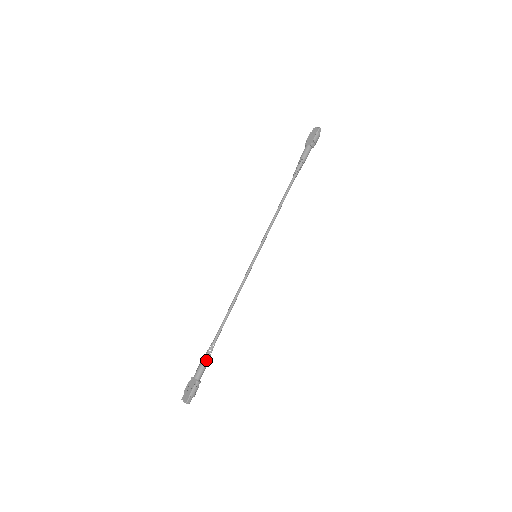
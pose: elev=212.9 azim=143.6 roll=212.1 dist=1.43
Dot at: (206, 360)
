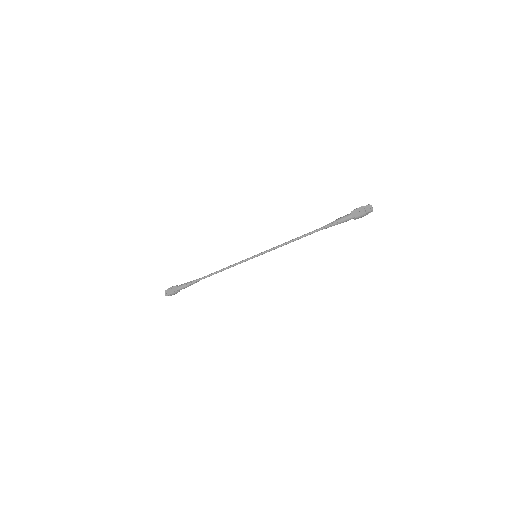
Dot at: (188, 285)
